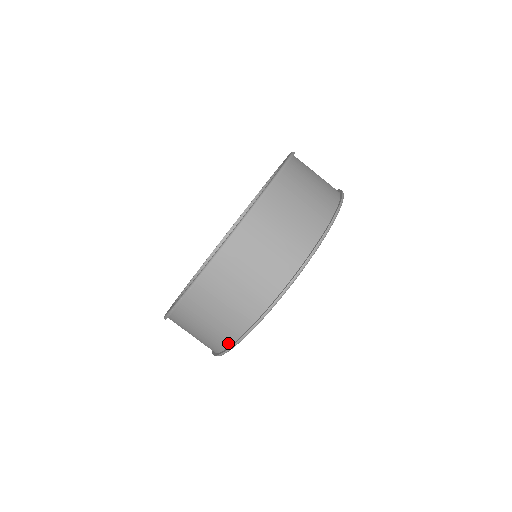
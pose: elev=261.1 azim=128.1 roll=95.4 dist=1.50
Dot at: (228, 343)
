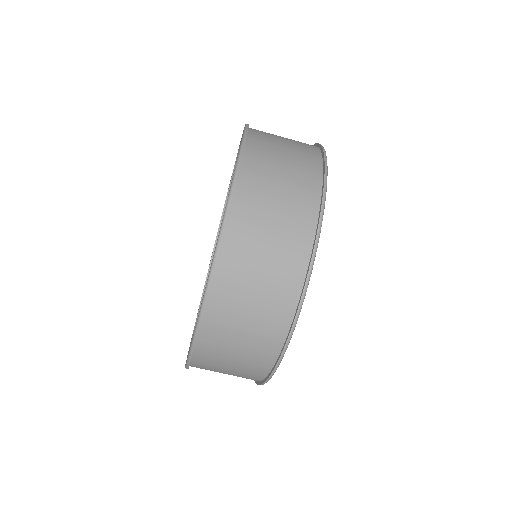
Dot at: (301, 276)
